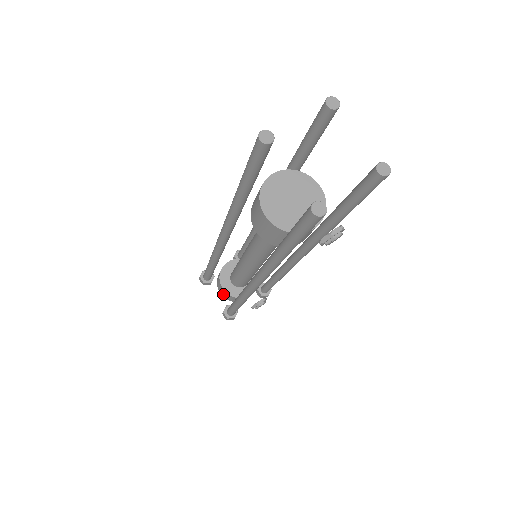
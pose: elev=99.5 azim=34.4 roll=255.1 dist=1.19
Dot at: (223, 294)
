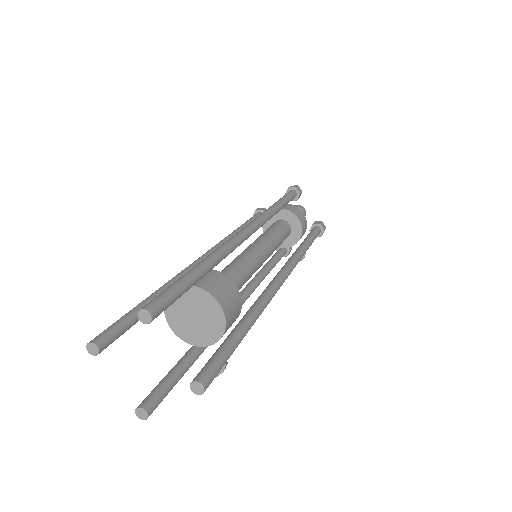
Dot at: occluded
